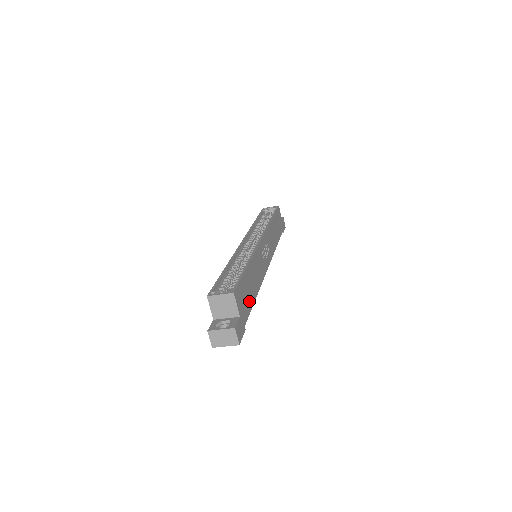
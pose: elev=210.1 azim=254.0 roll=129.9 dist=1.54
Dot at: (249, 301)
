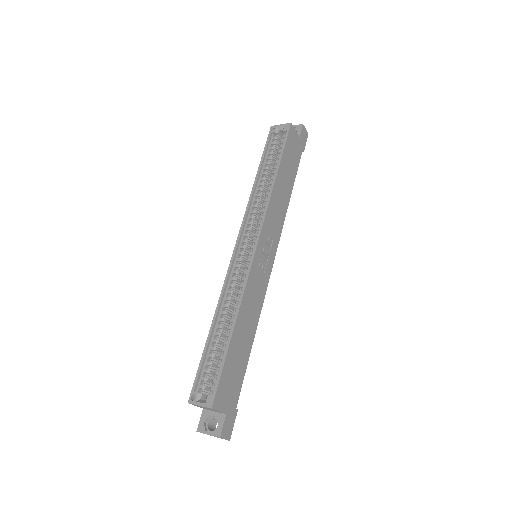
Dot at: (240, 370)
